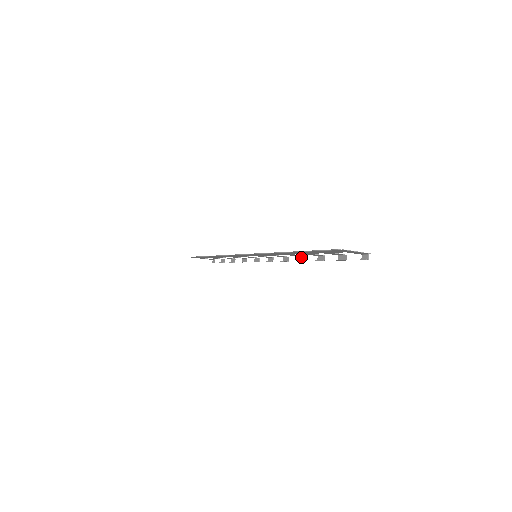
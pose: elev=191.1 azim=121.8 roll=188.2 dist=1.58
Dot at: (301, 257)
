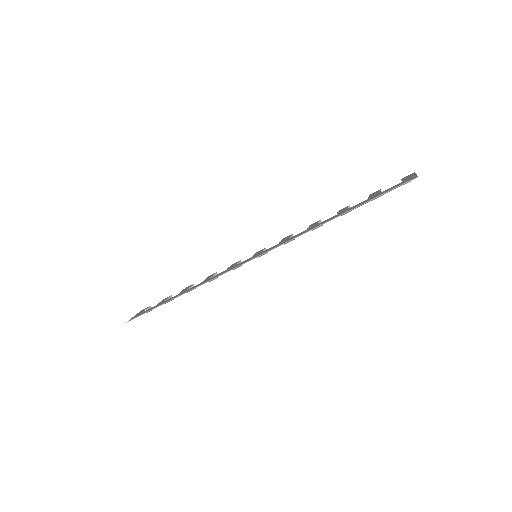
Dot at: occluded
